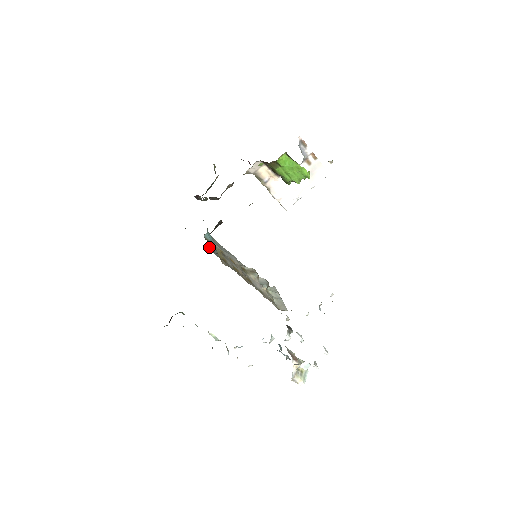
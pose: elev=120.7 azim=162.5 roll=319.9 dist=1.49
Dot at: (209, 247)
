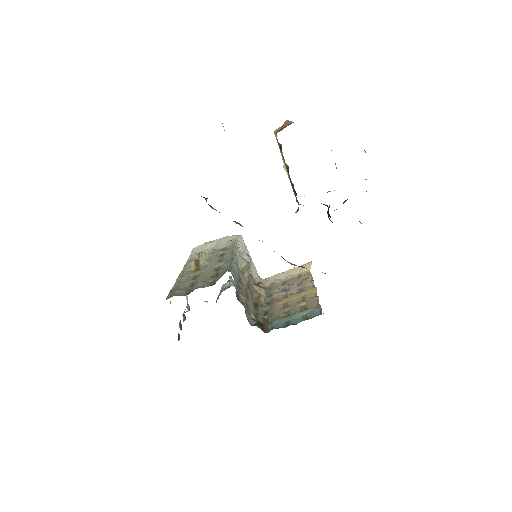
Dot at: occluded
